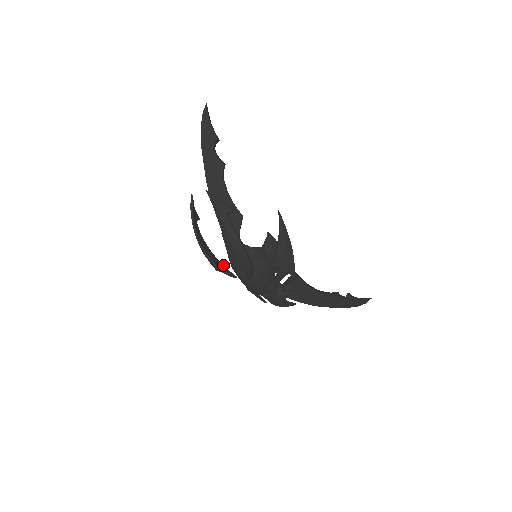
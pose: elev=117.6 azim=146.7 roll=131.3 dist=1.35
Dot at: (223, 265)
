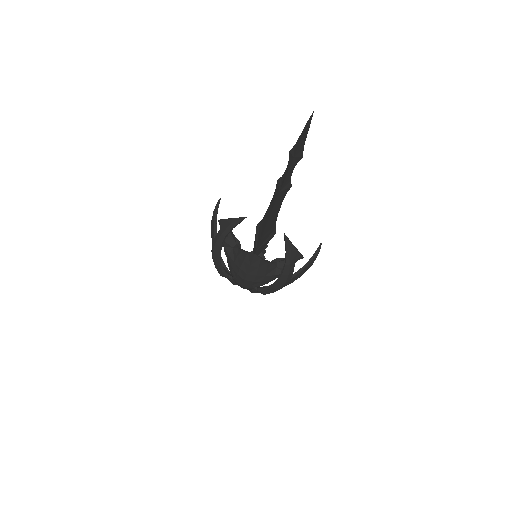
Dot at: occluded
